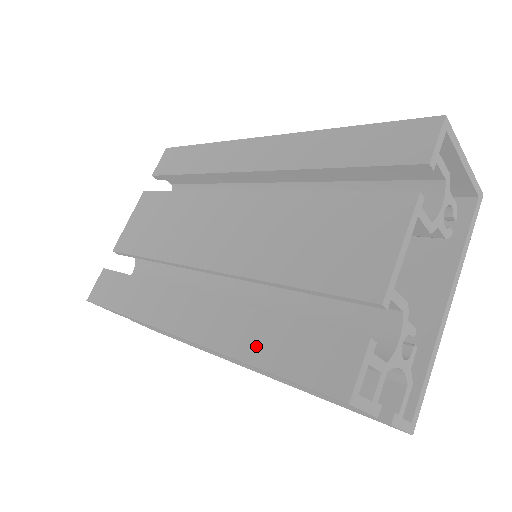
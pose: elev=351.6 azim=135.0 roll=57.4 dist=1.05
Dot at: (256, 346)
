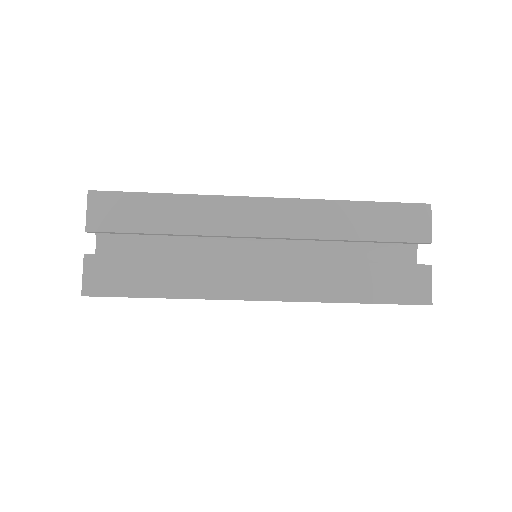
Dot at: occluded
